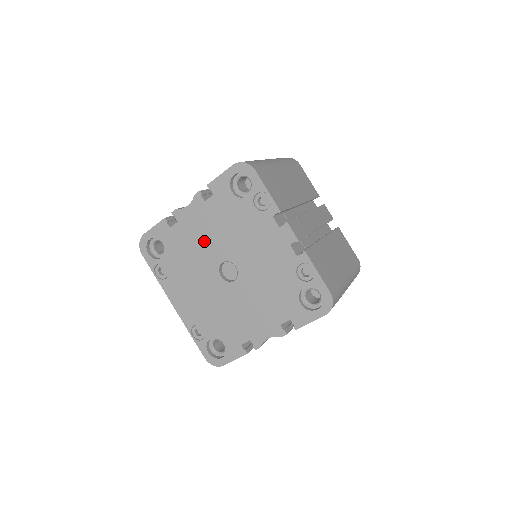
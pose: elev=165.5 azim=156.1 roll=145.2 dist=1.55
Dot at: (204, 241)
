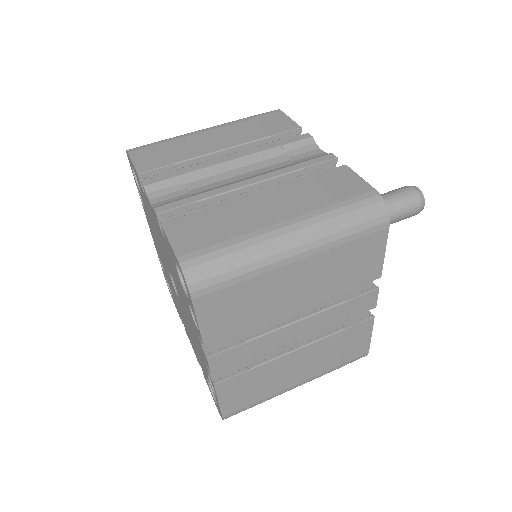
Dot at: (161, 243)
